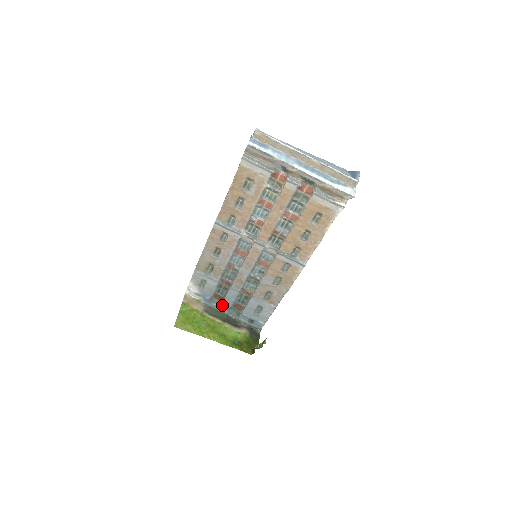
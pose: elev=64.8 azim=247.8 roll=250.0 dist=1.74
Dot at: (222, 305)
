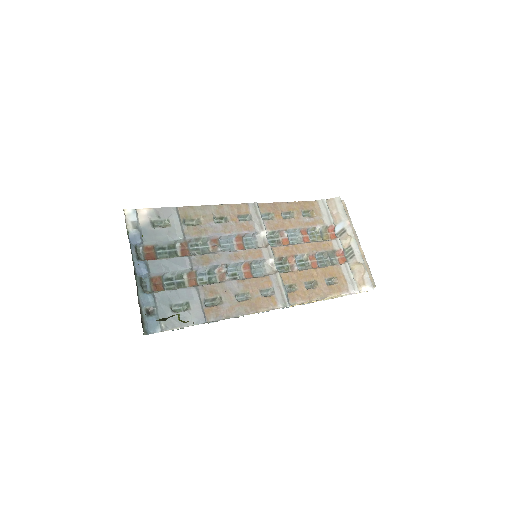
Dot at: (145, 262)
